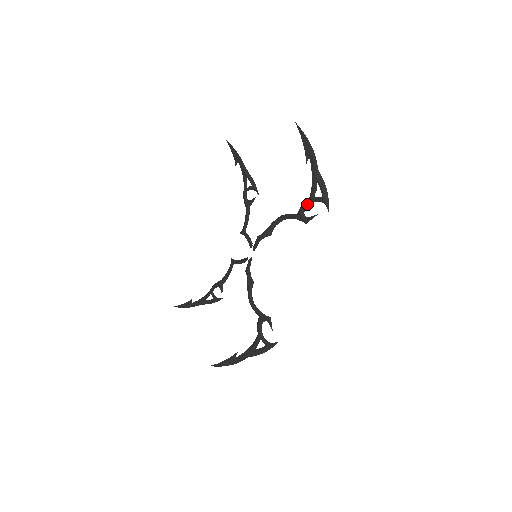
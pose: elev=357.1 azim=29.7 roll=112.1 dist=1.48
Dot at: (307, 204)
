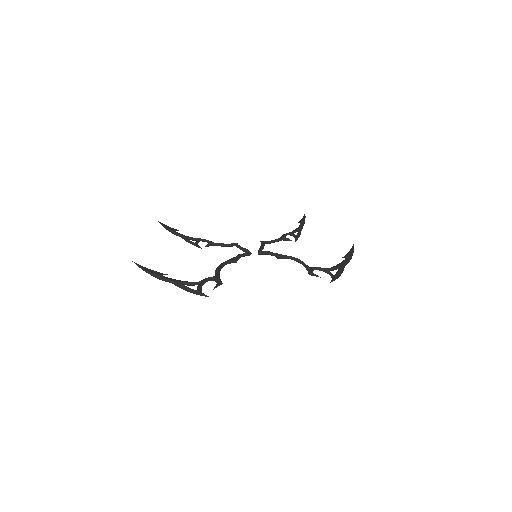
Dot at: (321, 269)
